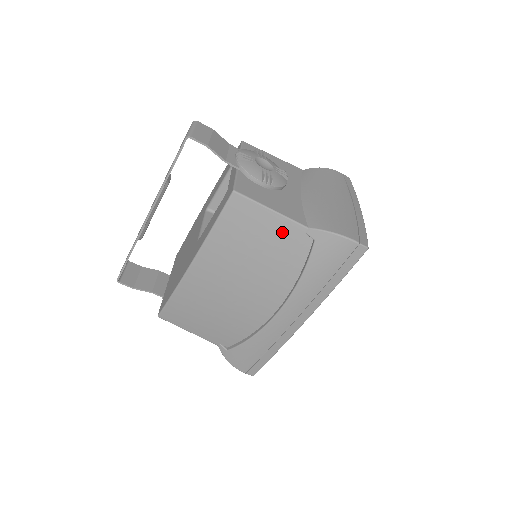
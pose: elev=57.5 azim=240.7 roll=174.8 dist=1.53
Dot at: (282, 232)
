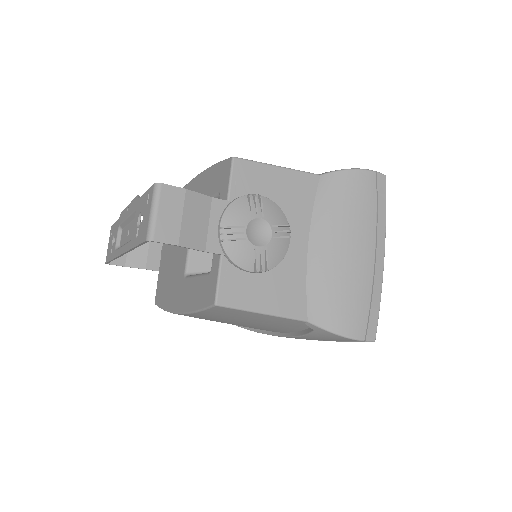
Dot at: (277, 321)
